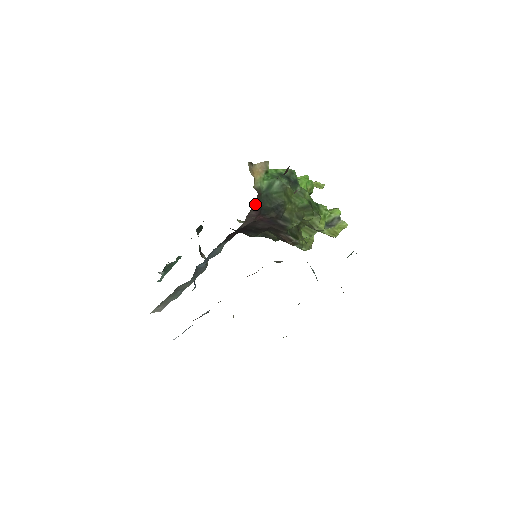
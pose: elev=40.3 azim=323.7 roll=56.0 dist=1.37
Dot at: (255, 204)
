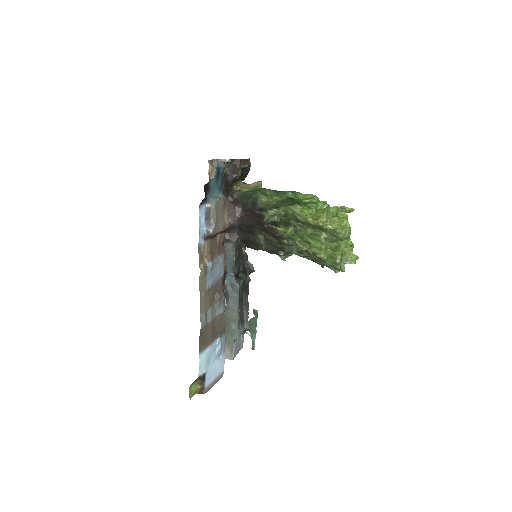
Dot at: (234, 200)
